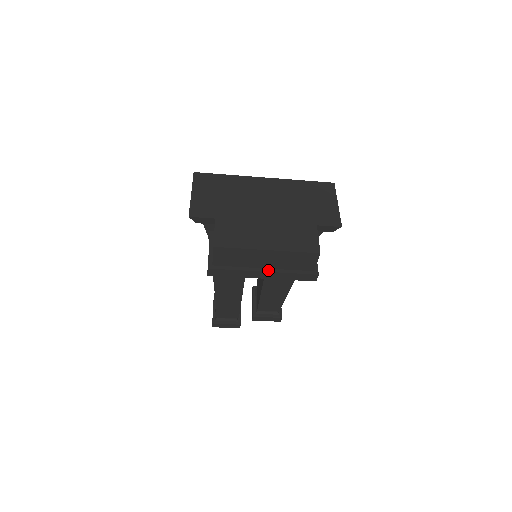
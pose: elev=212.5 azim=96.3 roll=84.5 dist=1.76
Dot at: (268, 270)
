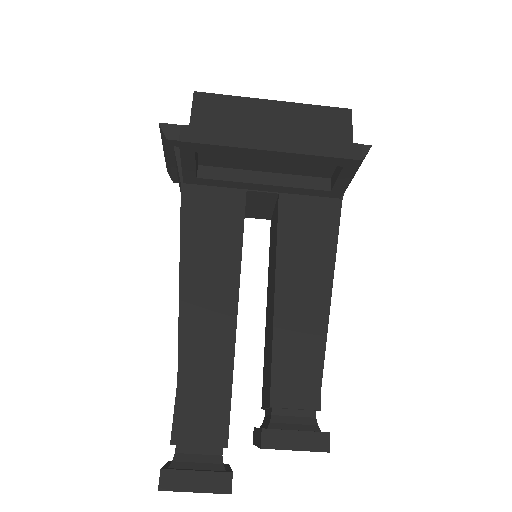
Dot at: (279, 137)
